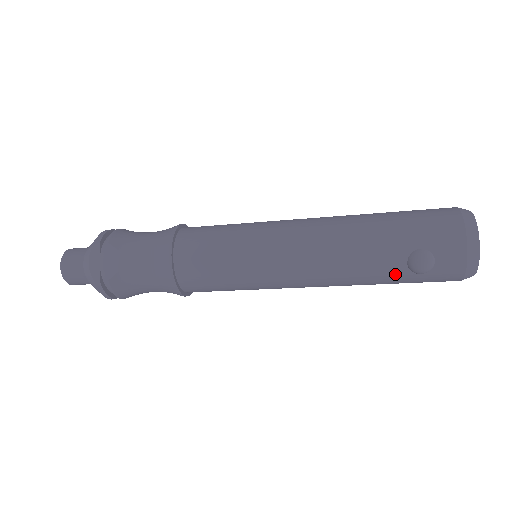
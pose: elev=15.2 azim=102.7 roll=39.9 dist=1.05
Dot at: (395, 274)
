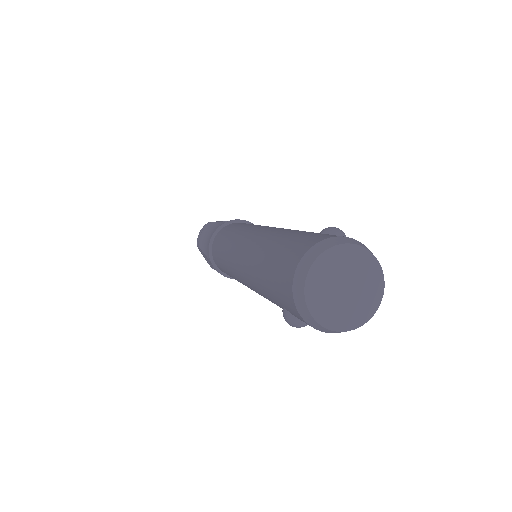
Dot at: occluded
